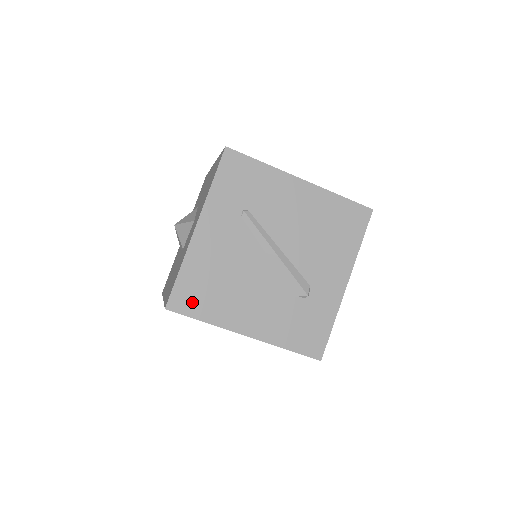
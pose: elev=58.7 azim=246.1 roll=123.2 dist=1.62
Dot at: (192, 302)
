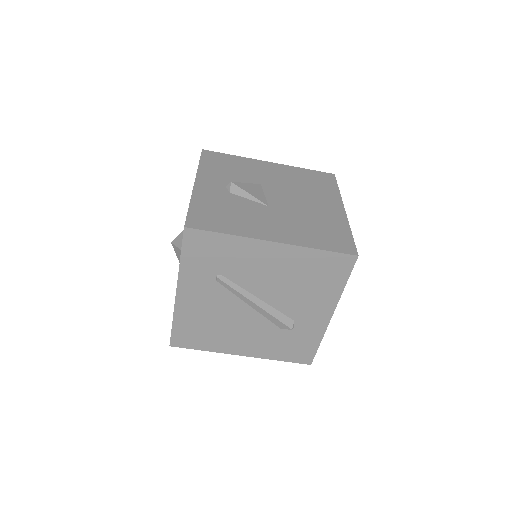
Dot at: (190, 340)
